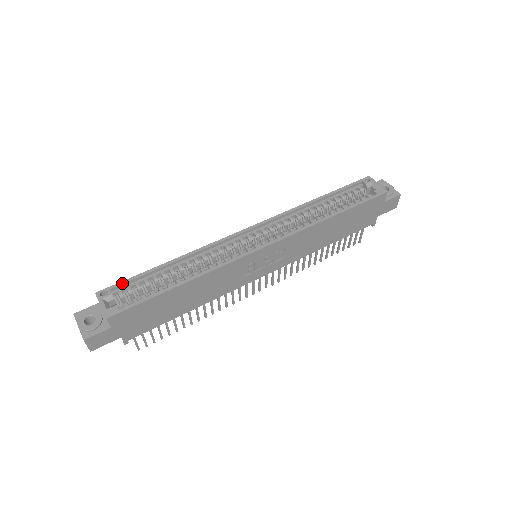
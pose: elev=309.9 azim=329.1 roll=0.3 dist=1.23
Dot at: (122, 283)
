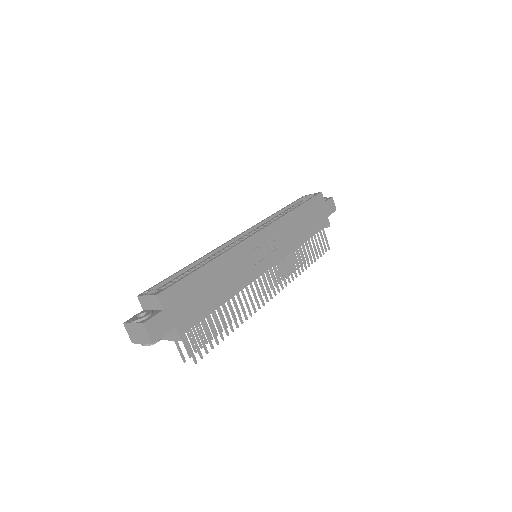
Dot at: (157, 284)
